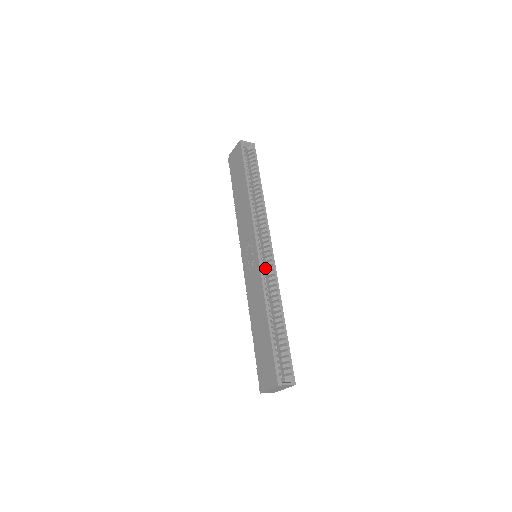
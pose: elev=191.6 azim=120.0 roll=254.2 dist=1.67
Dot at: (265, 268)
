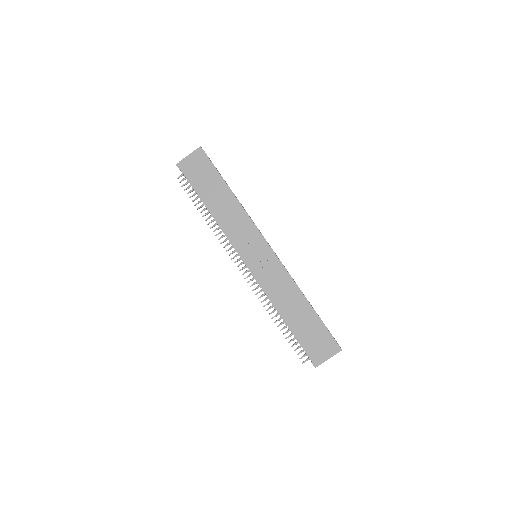
Dot at: occluded
